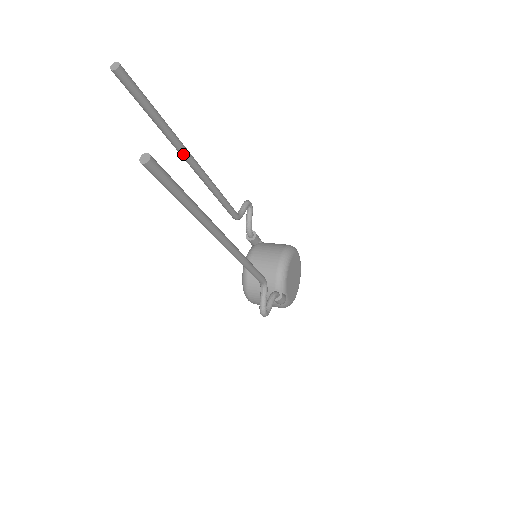
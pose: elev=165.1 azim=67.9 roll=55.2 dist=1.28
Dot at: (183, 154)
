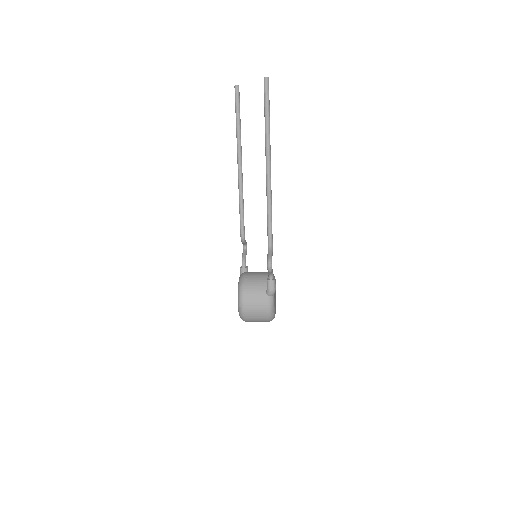
Dot at: (240, 153)
